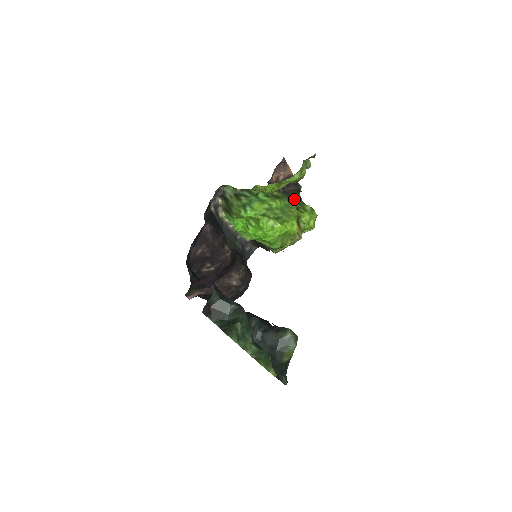
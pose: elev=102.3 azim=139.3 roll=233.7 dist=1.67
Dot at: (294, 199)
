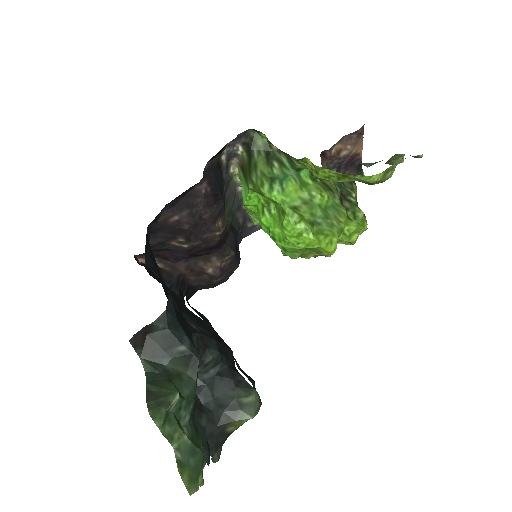
Dot at: (347, 192)
